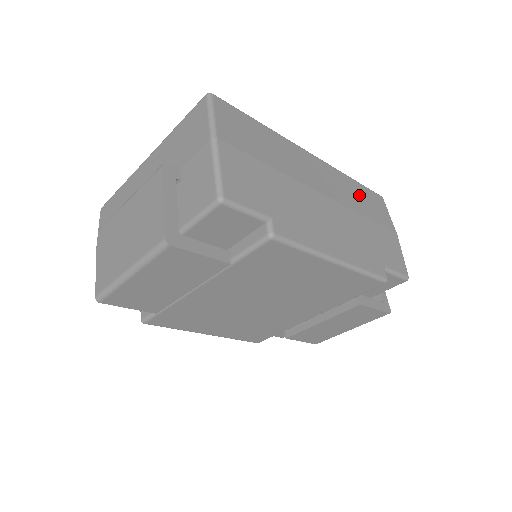
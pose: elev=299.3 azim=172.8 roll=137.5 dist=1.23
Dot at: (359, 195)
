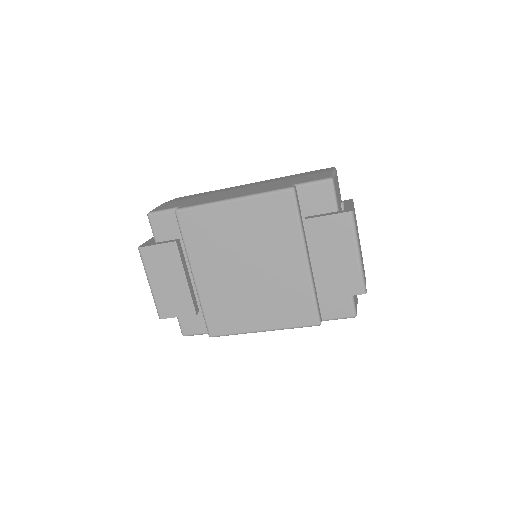
Dot at: occluded
